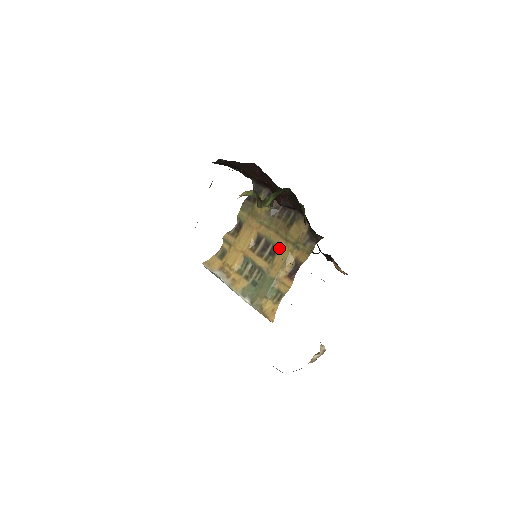
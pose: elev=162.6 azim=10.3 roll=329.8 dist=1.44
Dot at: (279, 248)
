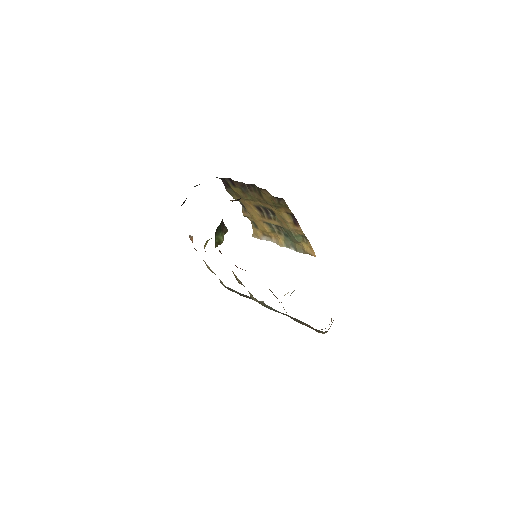
Dot at: (272, 210)
